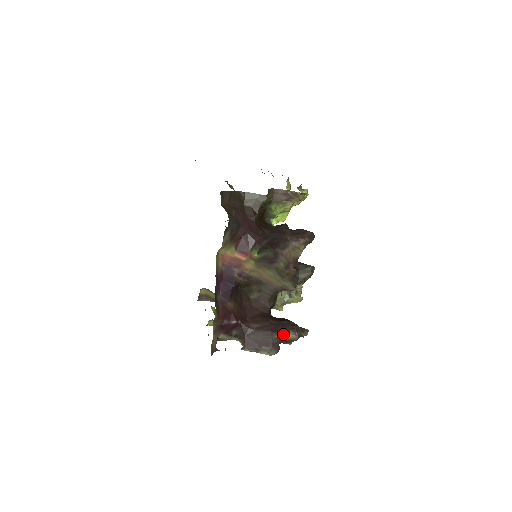
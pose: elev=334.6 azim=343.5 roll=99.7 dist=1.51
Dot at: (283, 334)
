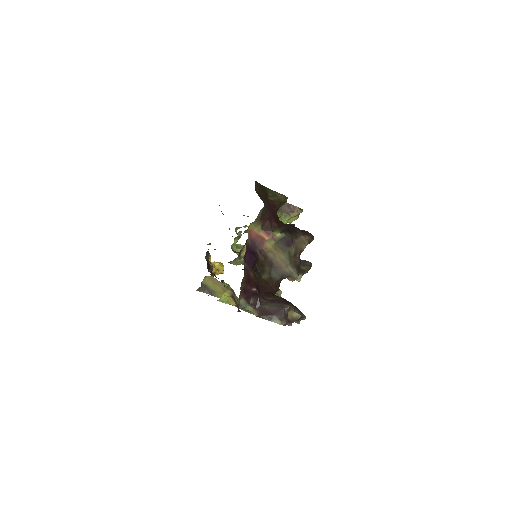
Dot at: (290, 310)
